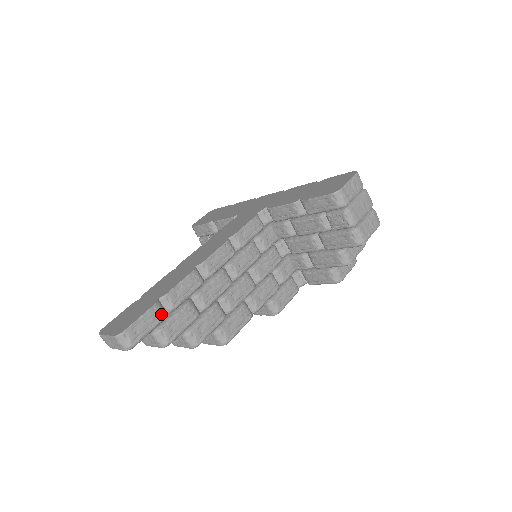
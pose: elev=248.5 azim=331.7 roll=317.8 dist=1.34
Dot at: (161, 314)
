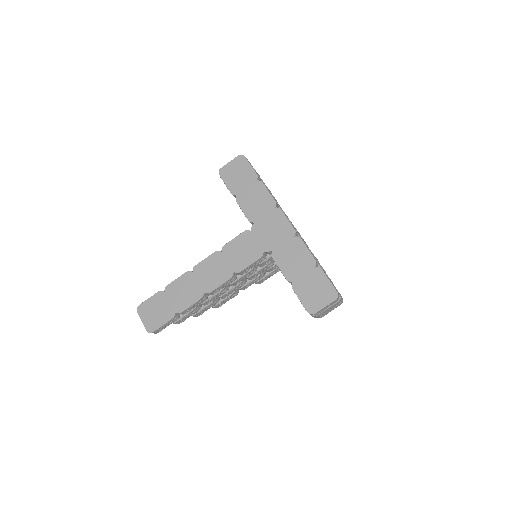
Dot at: (176, 319)
